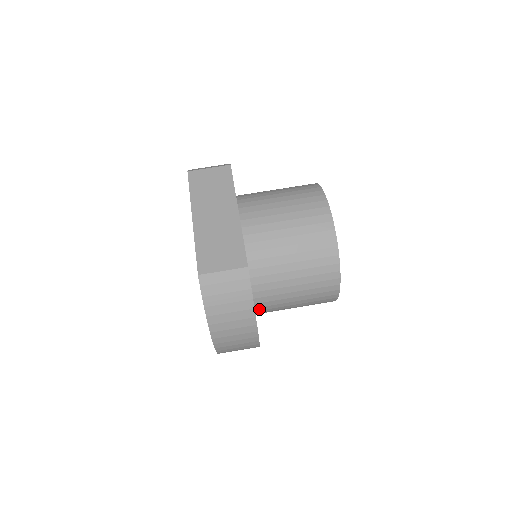
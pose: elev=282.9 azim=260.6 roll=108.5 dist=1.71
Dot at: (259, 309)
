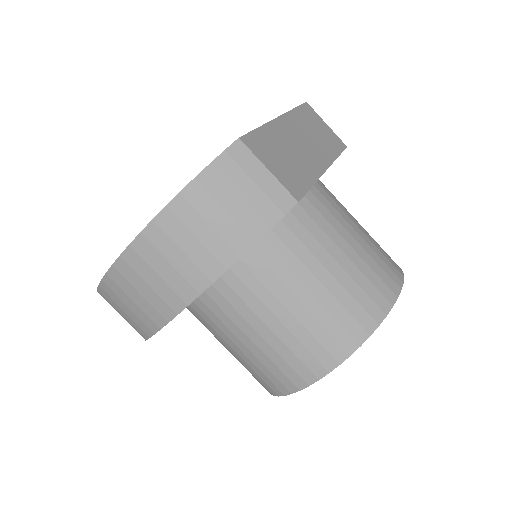
Dot at: (211, 292)
